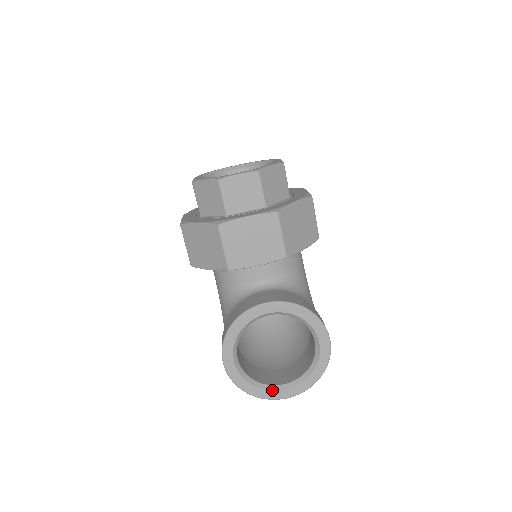
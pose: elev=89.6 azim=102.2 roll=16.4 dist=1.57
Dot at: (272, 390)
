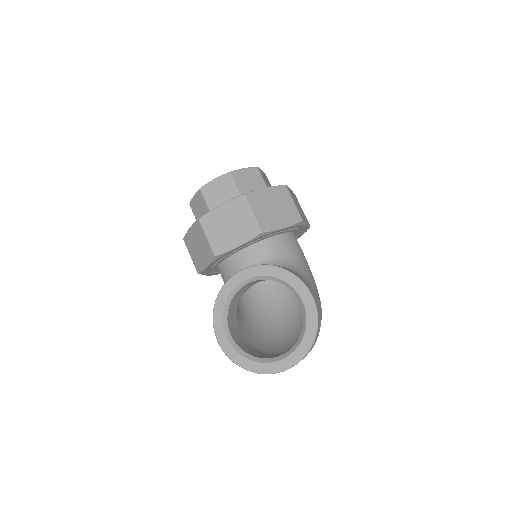
Dot at: (269, 362)
